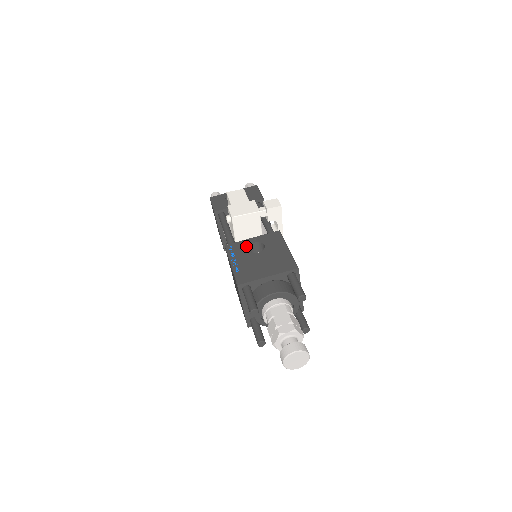
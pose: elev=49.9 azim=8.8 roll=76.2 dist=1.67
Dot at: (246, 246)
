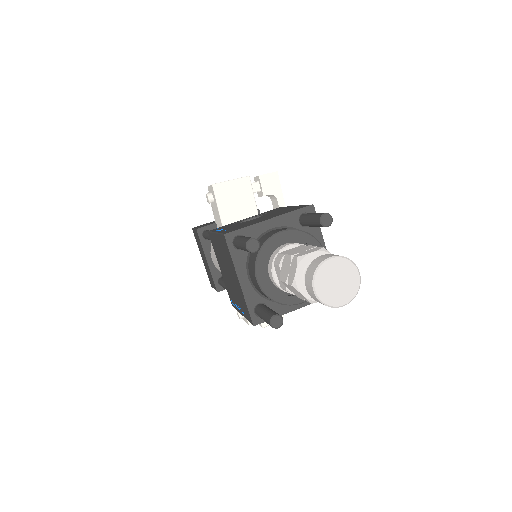
Dot at: (237, 222)
